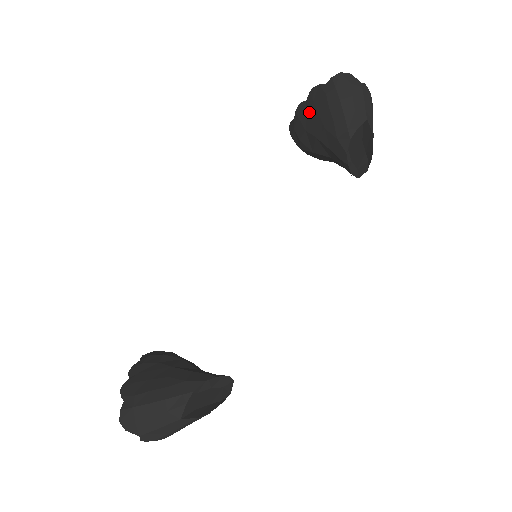
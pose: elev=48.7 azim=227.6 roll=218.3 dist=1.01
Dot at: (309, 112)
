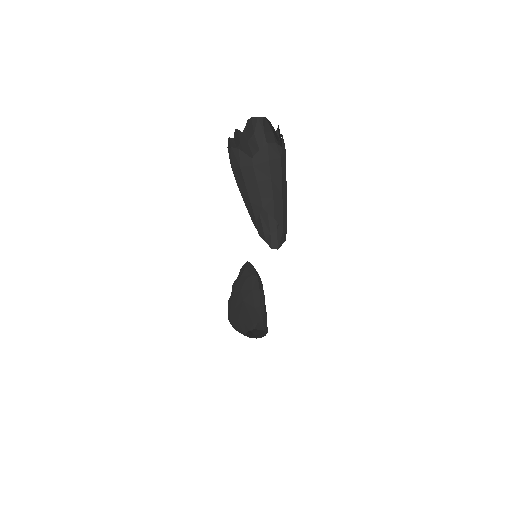
Dot at: occluded
